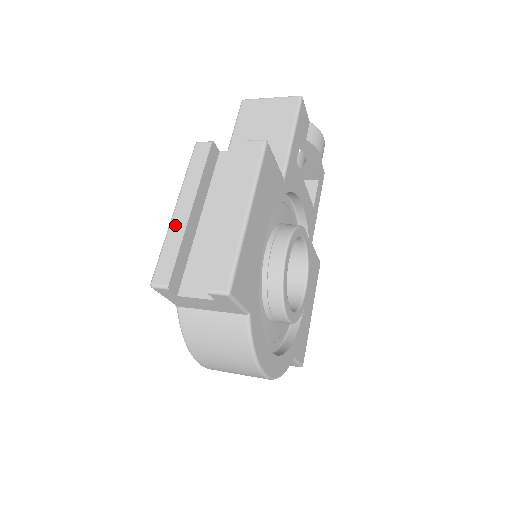
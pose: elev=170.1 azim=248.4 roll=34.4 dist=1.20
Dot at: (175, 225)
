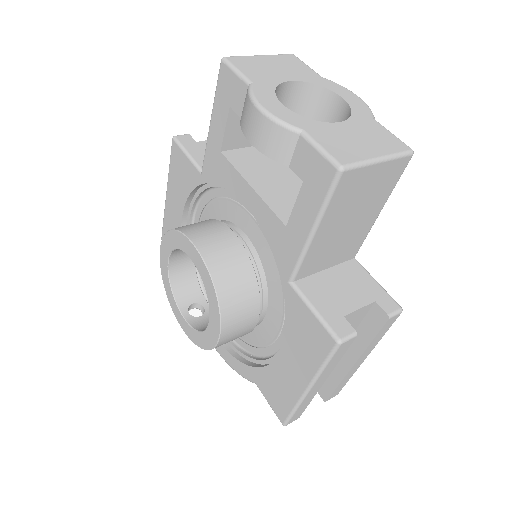
Dot at: (308, 397)
